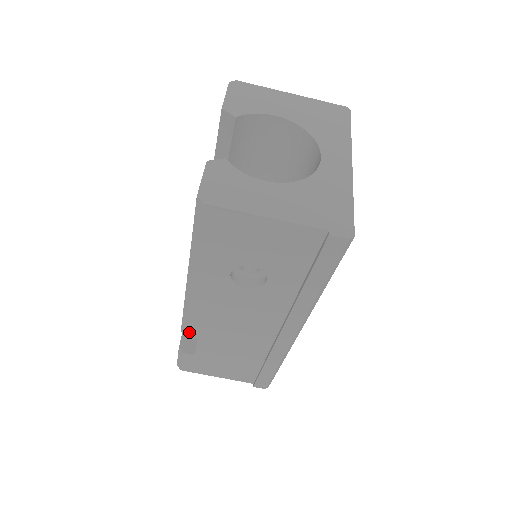
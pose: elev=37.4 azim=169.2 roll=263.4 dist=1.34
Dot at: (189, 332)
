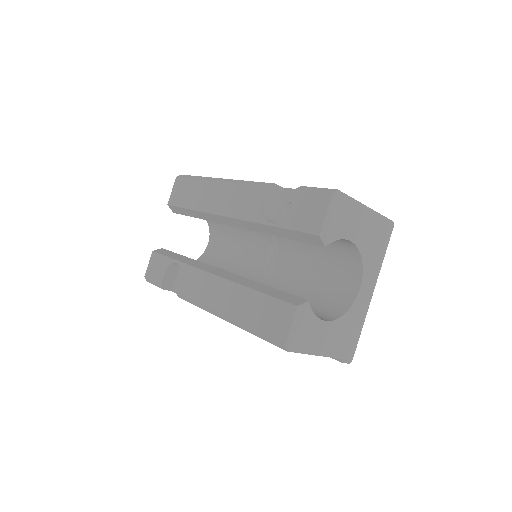
Dot at: occluded
